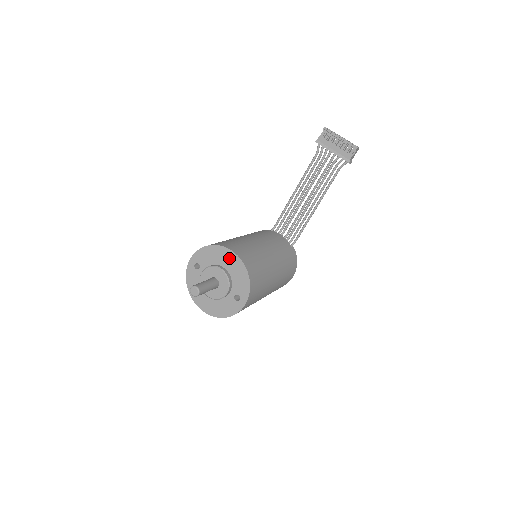
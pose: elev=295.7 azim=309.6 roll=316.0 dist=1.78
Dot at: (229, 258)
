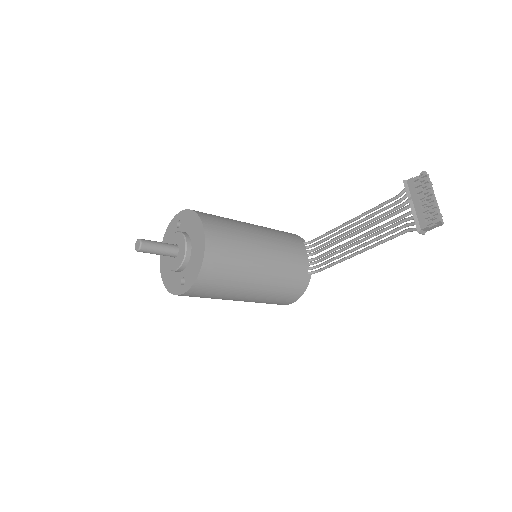
Dot at: (199, 238)
